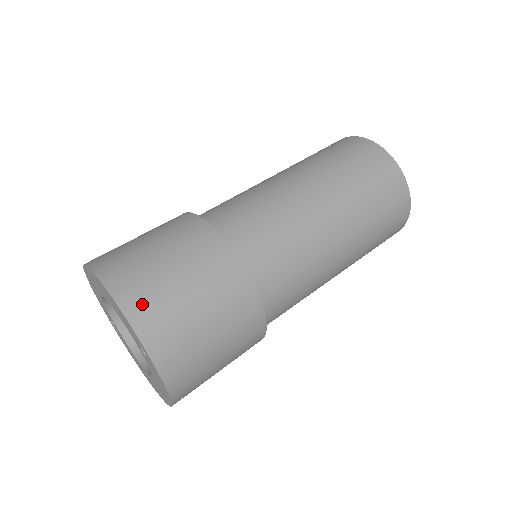
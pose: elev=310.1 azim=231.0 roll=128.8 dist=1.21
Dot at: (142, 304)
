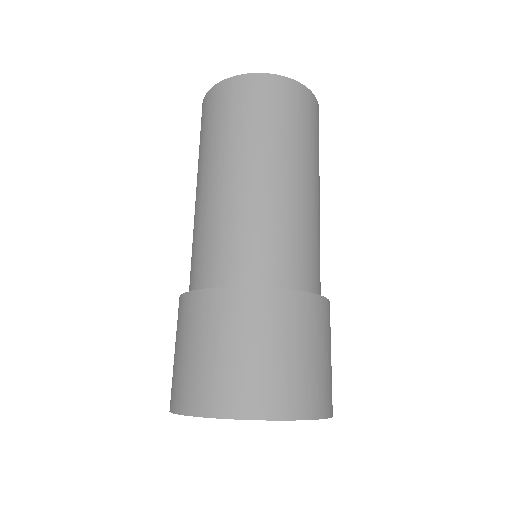
Dot at: (316, 399)
